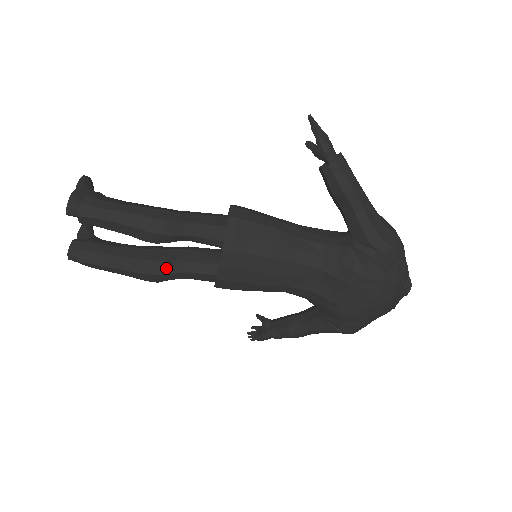
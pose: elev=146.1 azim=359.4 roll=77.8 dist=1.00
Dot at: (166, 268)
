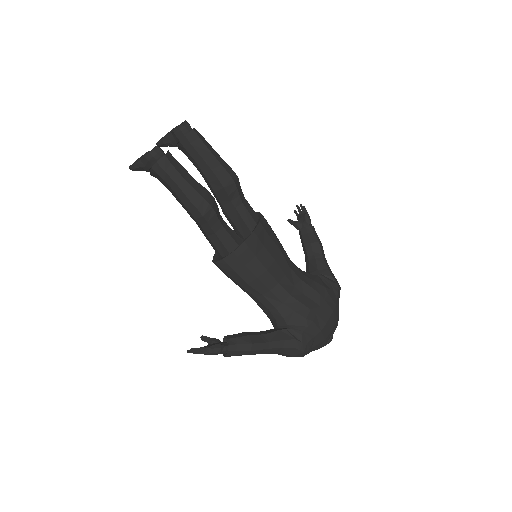
Dot at: (217, 210)
